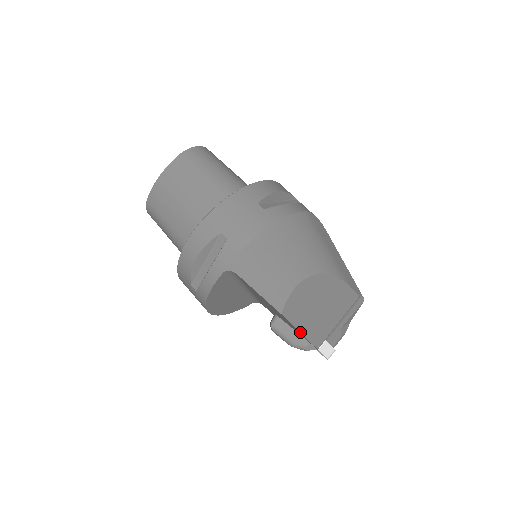
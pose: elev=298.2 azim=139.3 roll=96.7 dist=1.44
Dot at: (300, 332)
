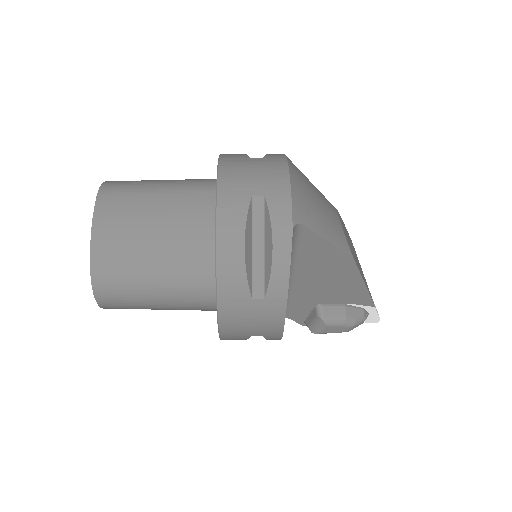
Dot at: (364, 283)
